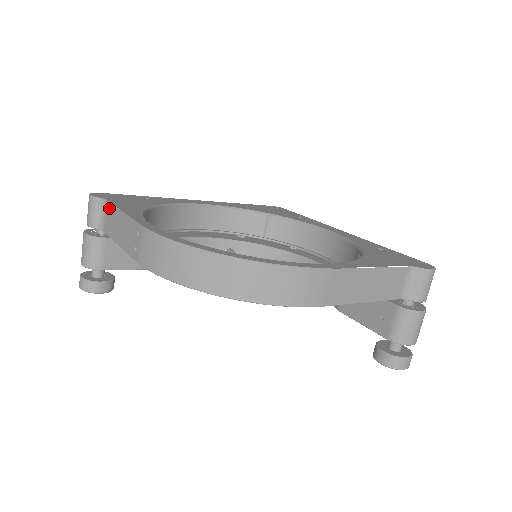
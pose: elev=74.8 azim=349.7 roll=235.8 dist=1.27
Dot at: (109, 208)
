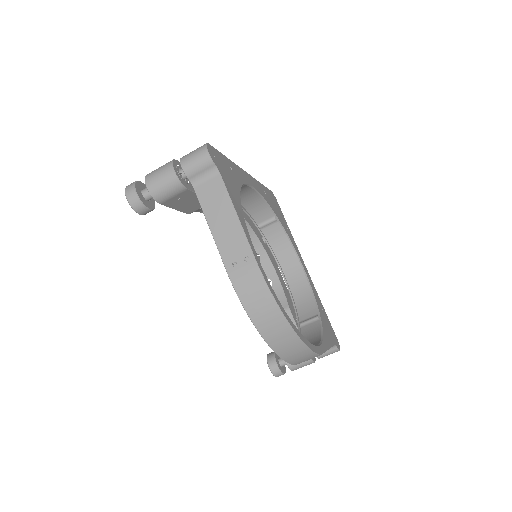
Dot at: (219, 185)
